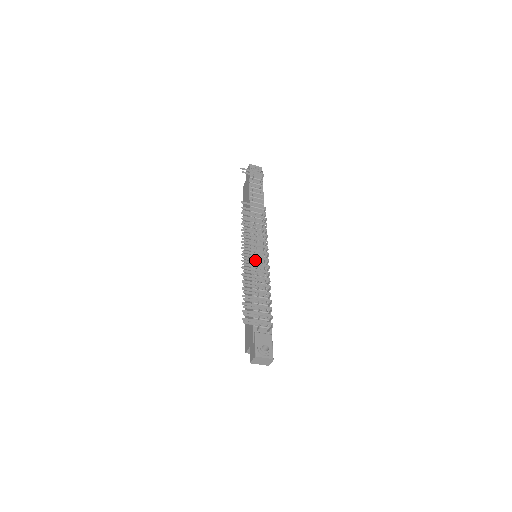
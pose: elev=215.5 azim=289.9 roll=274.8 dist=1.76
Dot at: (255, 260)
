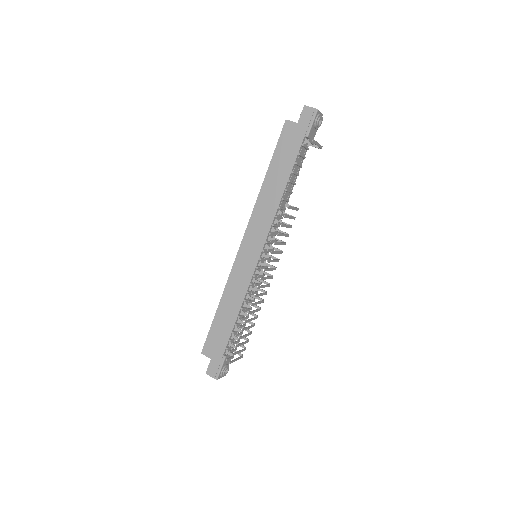
Dot at: occluded
